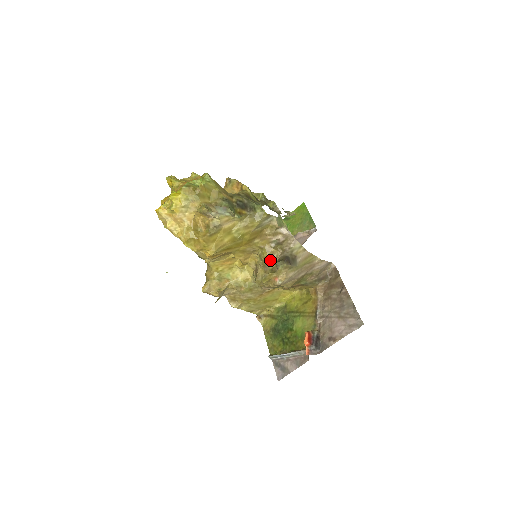
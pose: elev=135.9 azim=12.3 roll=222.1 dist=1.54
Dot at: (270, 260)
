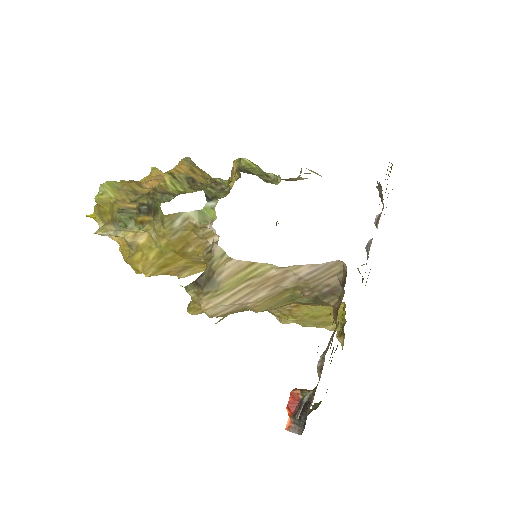
Dot at: occluded
